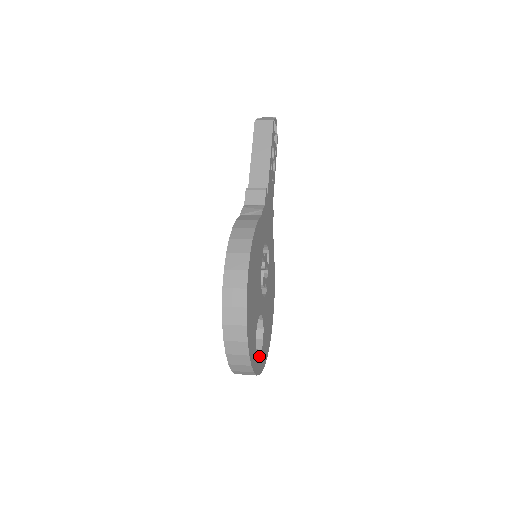
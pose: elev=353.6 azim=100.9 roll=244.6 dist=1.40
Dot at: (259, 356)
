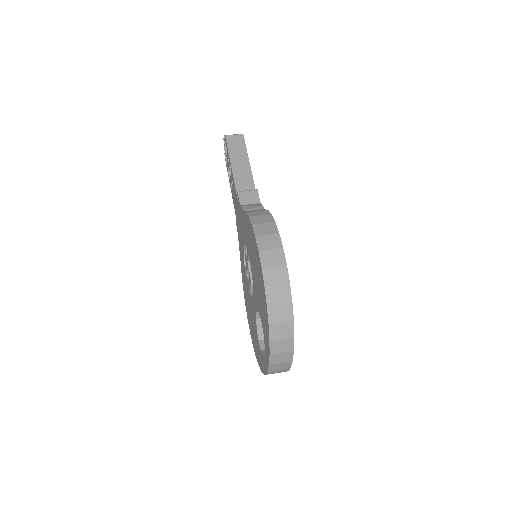
Dot at: occluded
